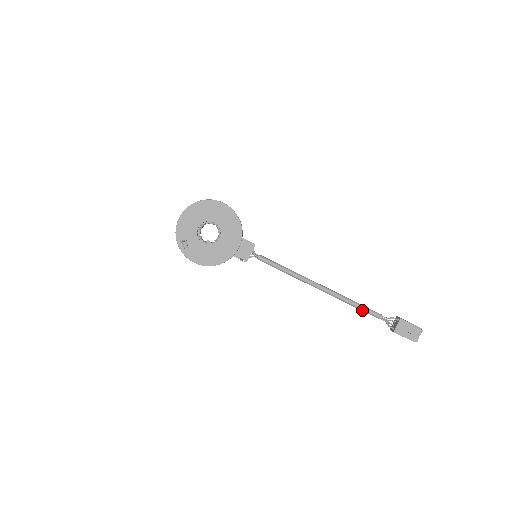
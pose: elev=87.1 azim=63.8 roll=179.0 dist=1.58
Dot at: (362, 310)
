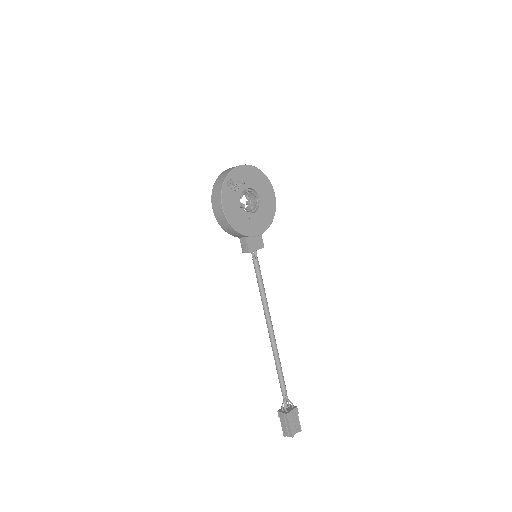
Dot at: (280, 375)
